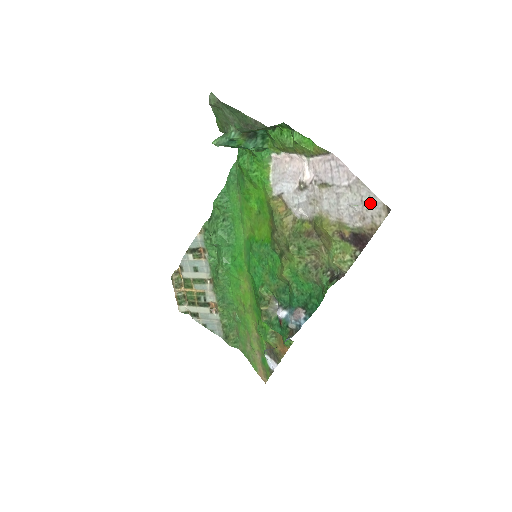
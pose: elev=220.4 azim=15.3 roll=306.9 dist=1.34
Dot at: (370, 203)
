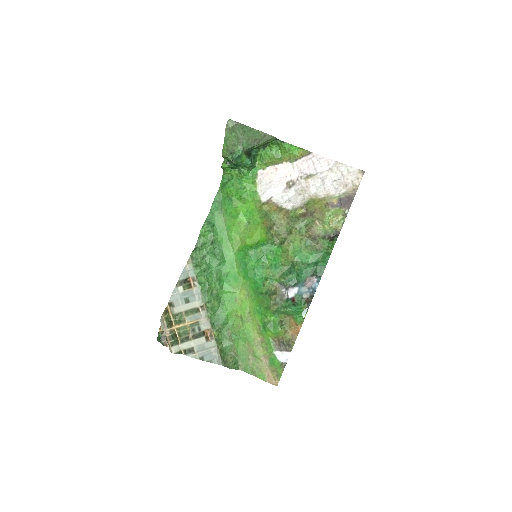
Dot at: (349, 173)
